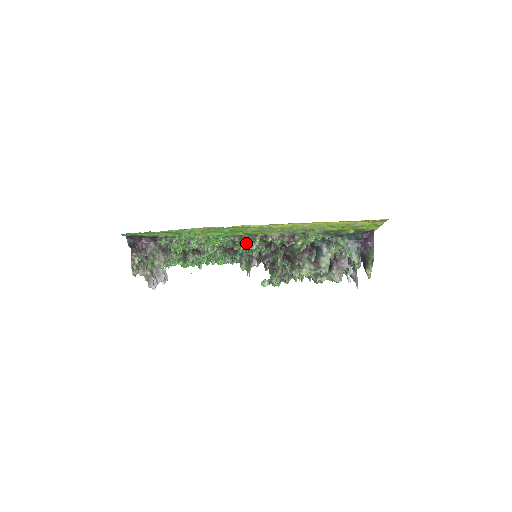
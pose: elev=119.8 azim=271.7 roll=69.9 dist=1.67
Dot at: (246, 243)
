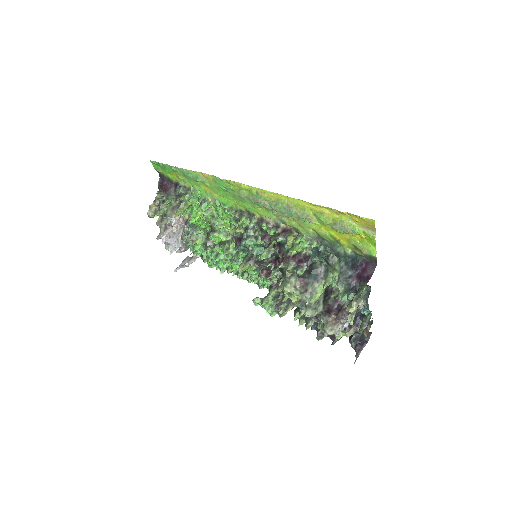
Dot at: (242, 220)
